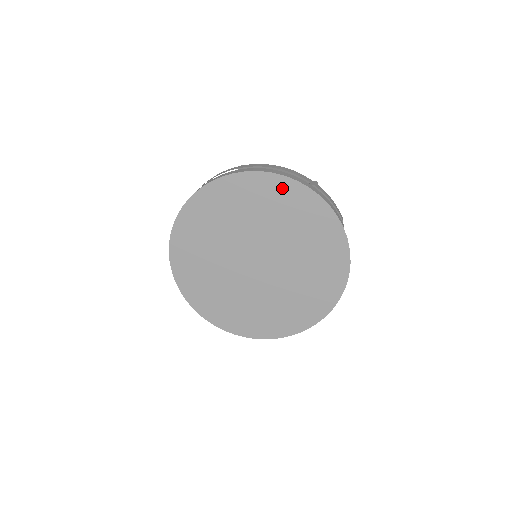
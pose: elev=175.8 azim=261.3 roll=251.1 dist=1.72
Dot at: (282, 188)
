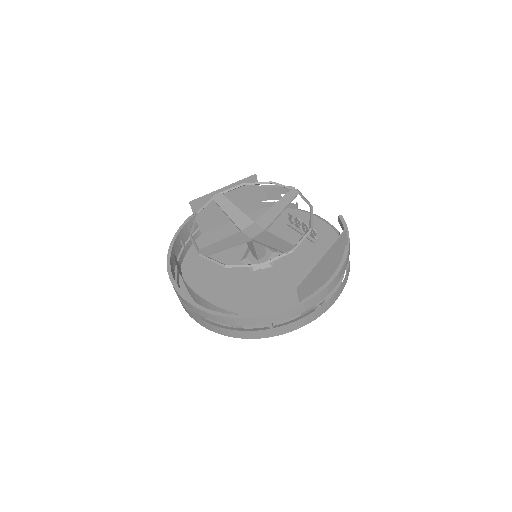
Dot at: occluded
